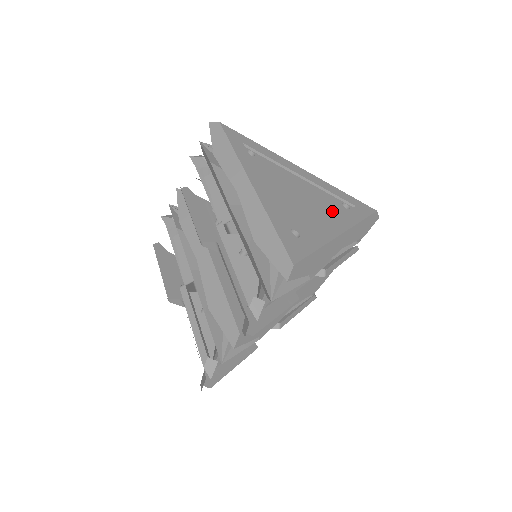
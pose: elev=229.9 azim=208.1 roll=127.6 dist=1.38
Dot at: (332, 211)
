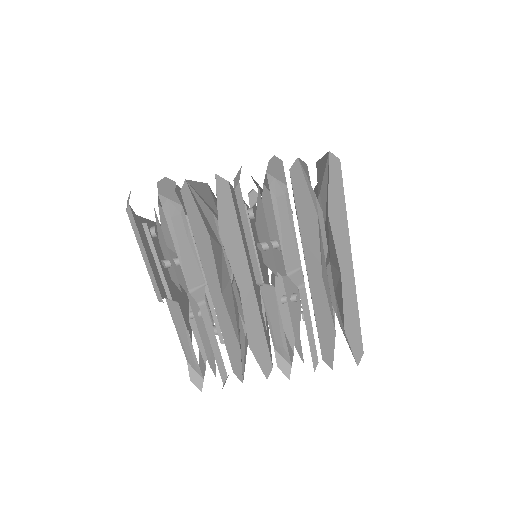
Dot at: occluded
